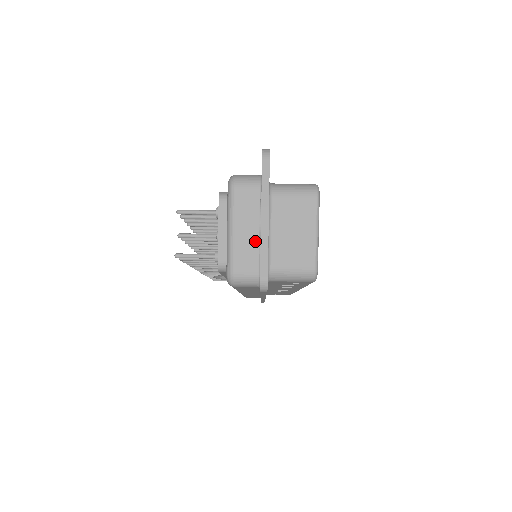
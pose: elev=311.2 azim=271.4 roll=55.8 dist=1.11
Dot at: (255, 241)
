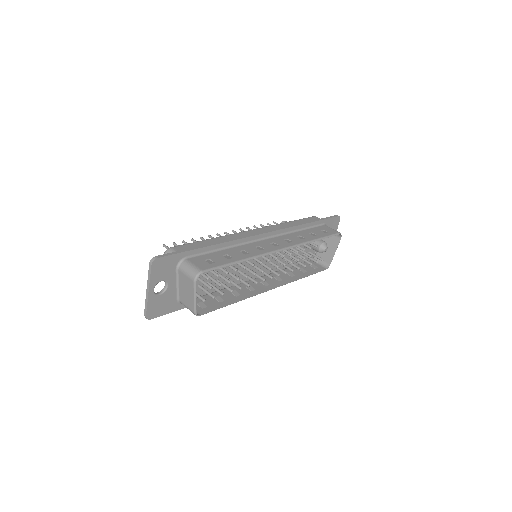
Dot at: occluded
